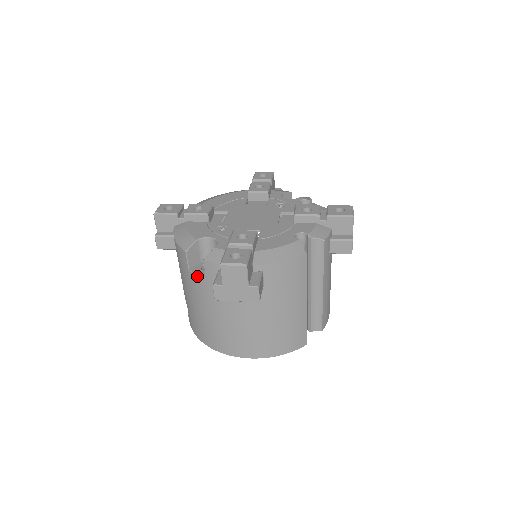
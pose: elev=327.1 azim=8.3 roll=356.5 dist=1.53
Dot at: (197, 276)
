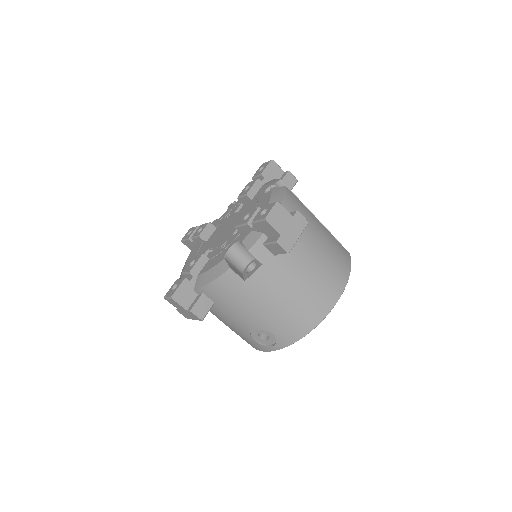
Dot at: (255, 274)
